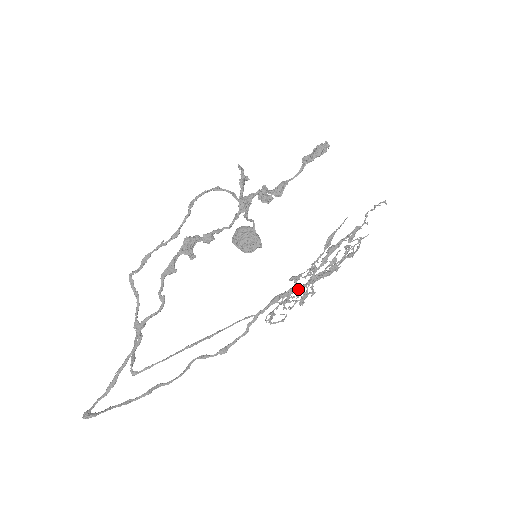
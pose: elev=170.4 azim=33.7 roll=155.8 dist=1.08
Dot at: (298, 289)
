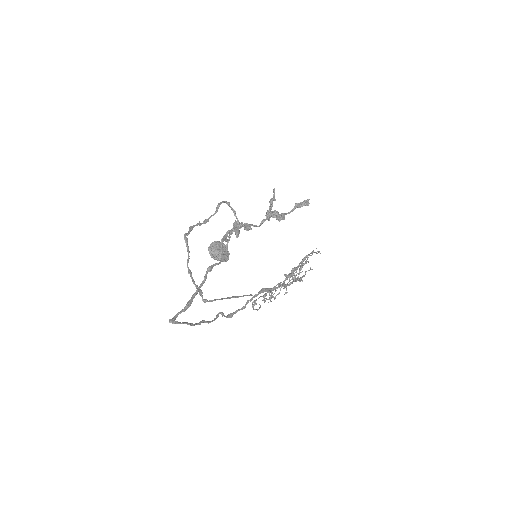
Dot at: (273, 289)
